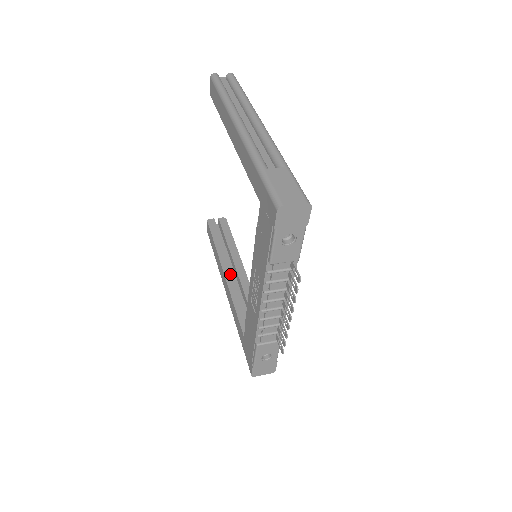
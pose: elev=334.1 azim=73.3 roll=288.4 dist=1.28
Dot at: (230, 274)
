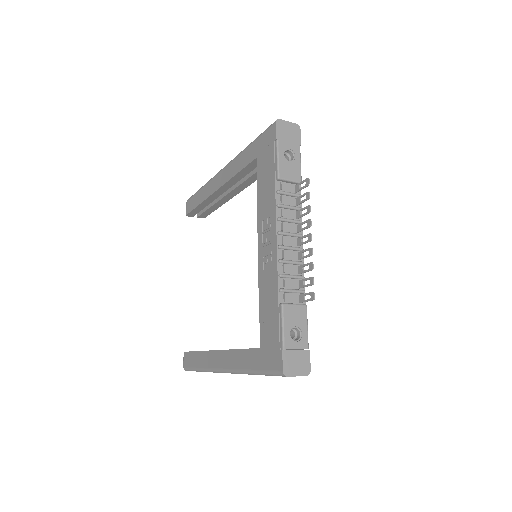
Dot at: occluded
